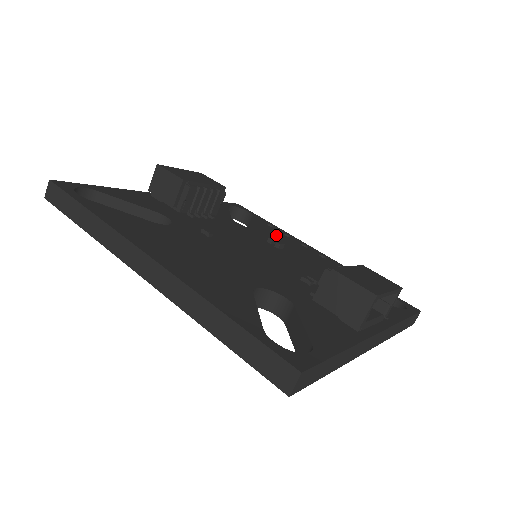
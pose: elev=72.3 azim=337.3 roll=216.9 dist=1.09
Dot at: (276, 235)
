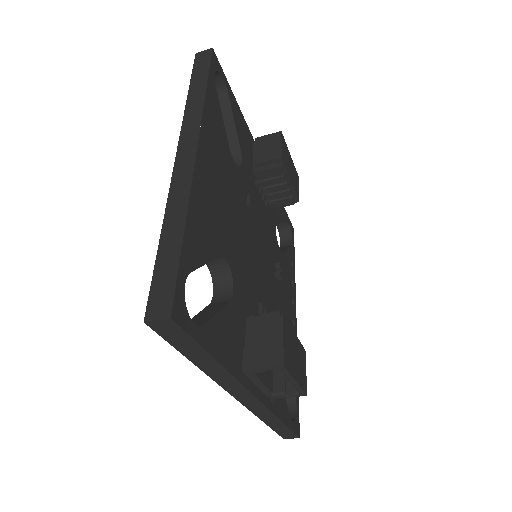
Dot at: (287, 272)
